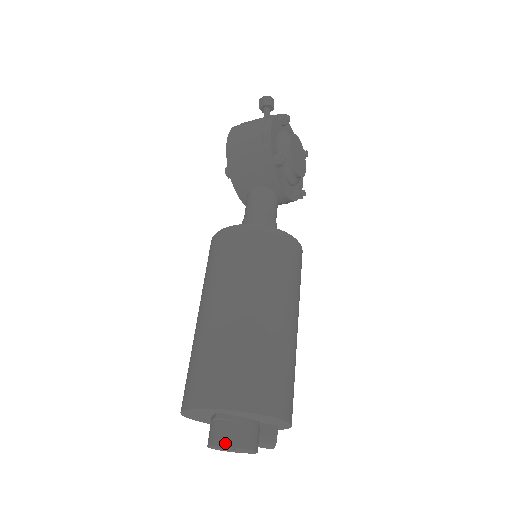
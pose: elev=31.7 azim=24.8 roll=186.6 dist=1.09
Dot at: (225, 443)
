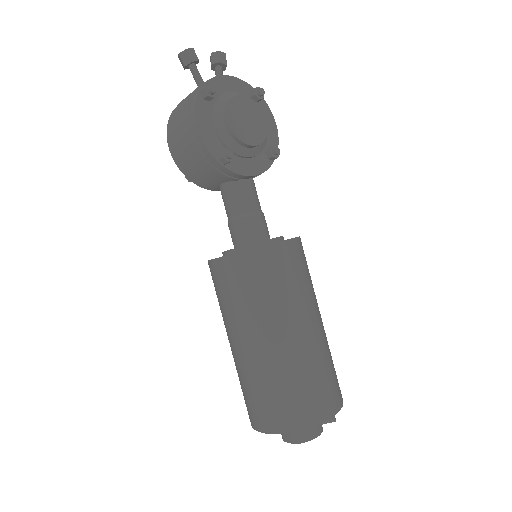
Dot at: (291, 441)
